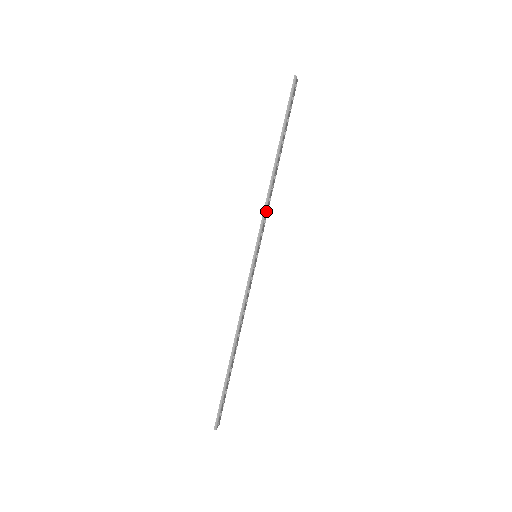
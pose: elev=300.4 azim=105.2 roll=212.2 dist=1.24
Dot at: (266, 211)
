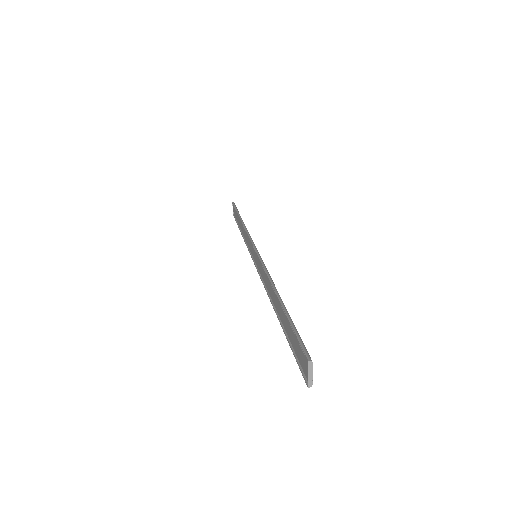
Dot at: occluded
